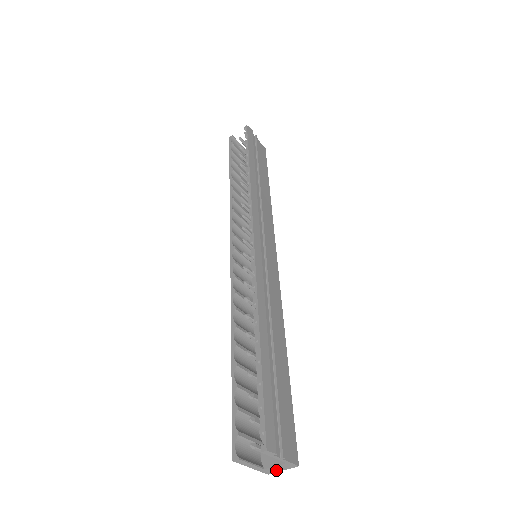
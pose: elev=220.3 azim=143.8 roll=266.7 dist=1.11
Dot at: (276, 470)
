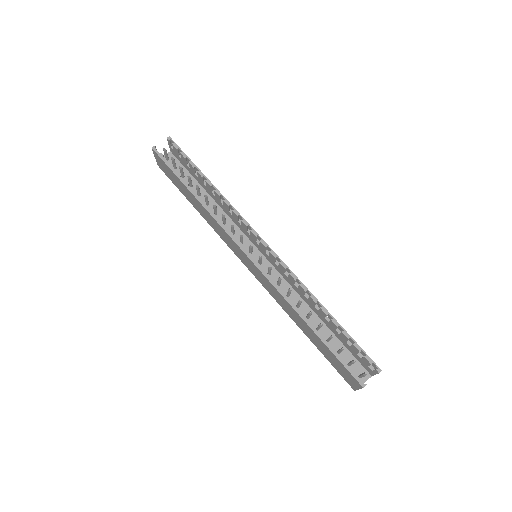
Dot at: occluded
